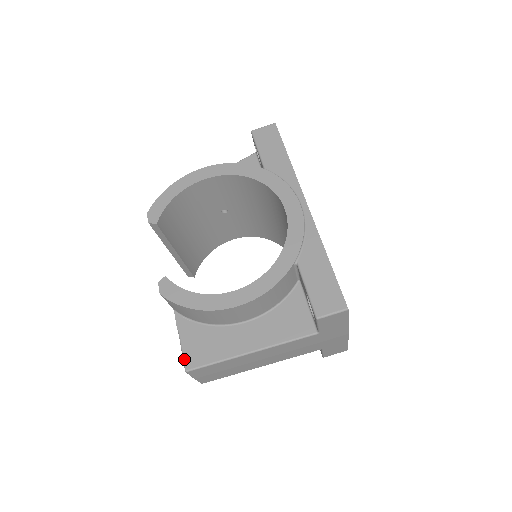
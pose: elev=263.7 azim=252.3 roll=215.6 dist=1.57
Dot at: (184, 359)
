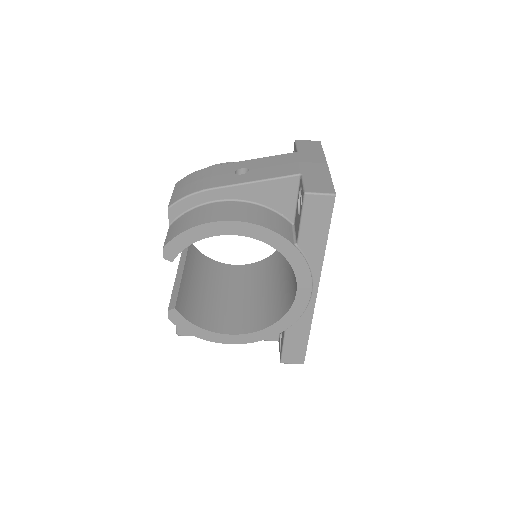
Dot at: (177, 329)
